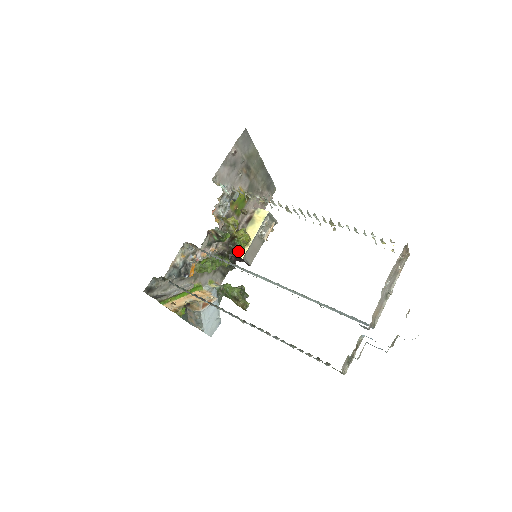
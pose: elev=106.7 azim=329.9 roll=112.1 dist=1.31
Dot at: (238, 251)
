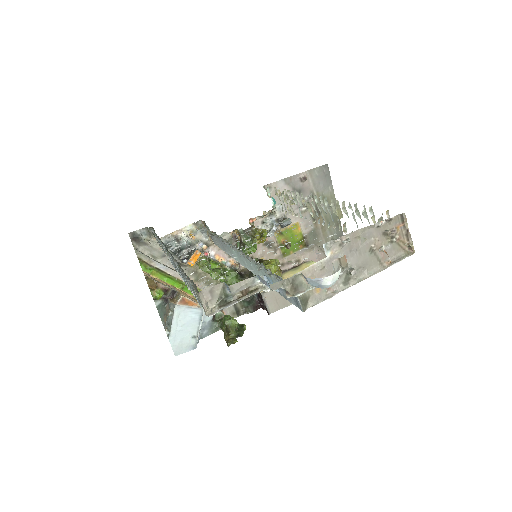
Dot at: occluded
